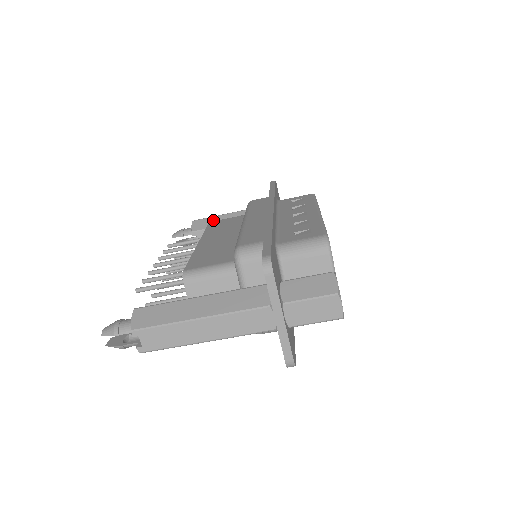
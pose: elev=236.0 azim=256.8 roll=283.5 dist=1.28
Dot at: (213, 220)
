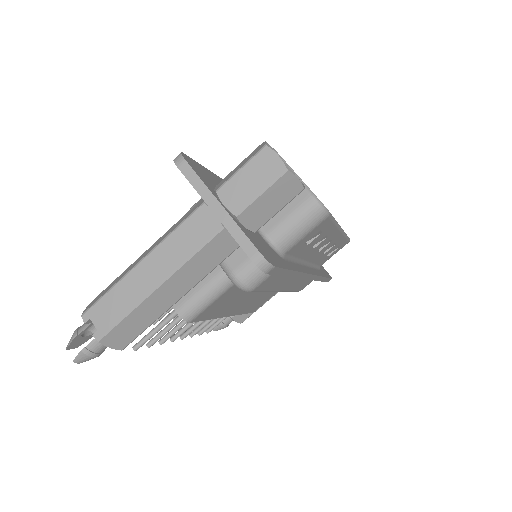
Dot at: occluded
